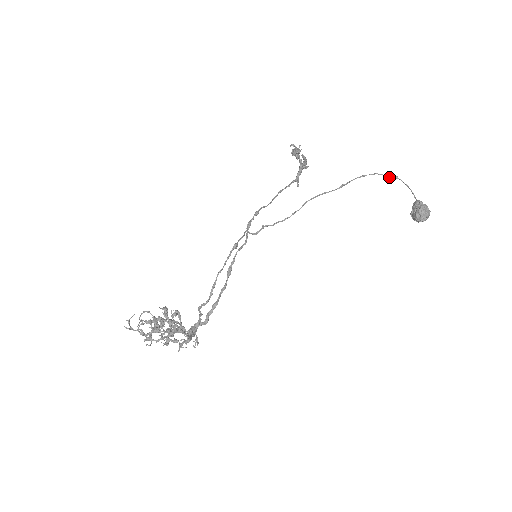
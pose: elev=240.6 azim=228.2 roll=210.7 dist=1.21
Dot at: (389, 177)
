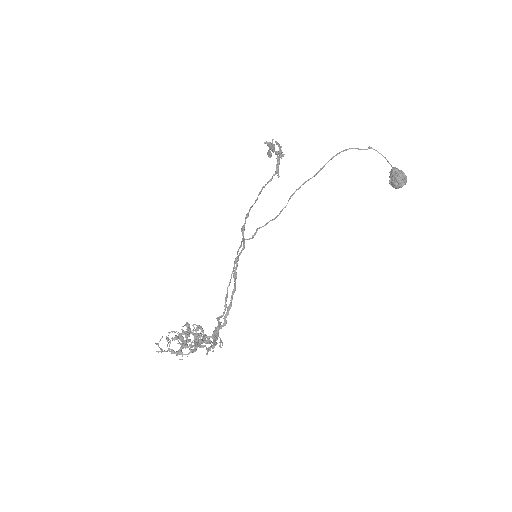
Dot at: (363, 149)
